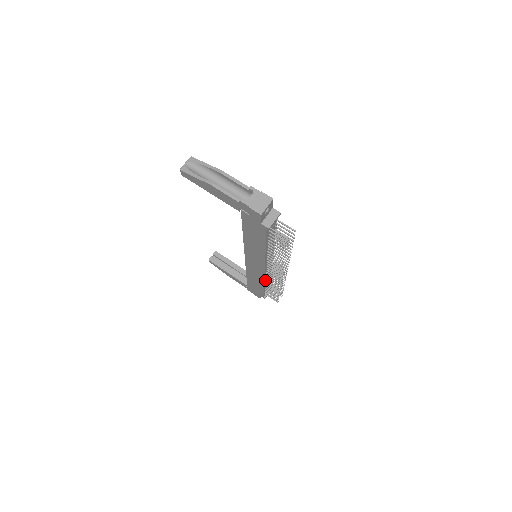
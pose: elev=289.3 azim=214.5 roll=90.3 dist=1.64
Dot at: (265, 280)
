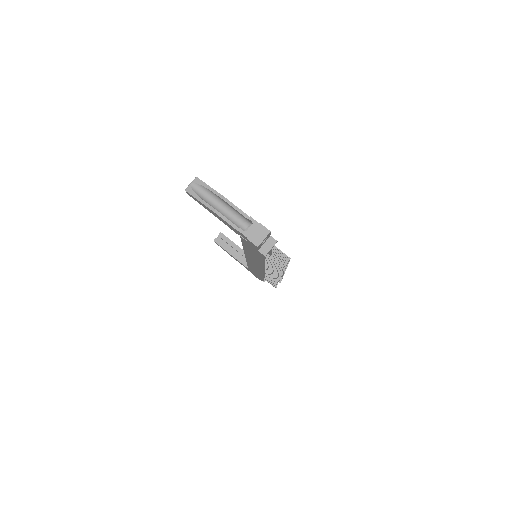
Dot at: (264, 273)
